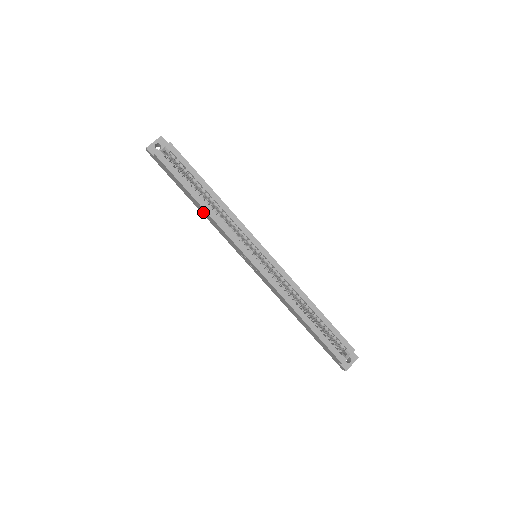
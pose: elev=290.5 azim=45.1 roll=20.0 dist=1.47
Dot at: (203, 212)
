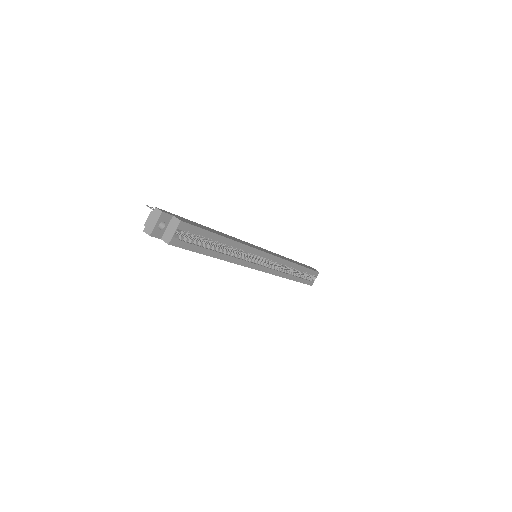
Dot at: occluded
